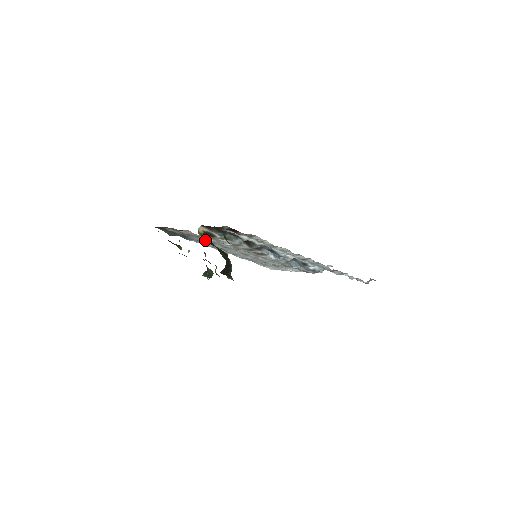
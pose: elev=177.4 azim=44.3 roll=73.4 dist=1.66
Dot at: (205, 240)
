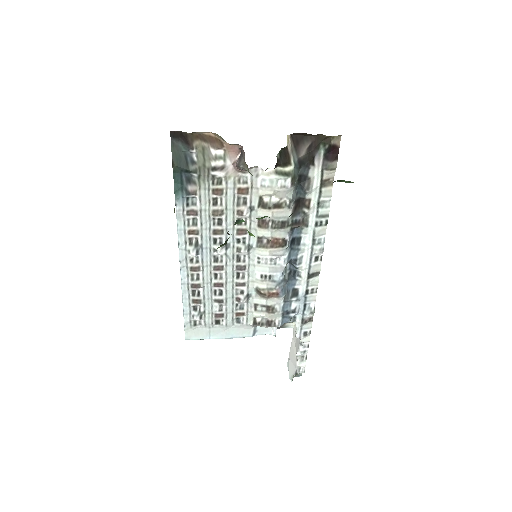
Dot at: occluded
